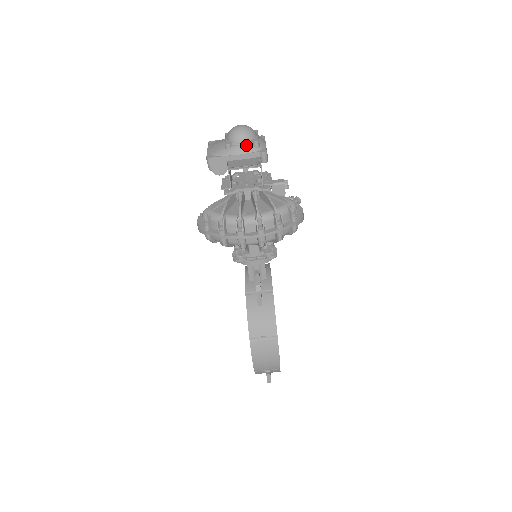
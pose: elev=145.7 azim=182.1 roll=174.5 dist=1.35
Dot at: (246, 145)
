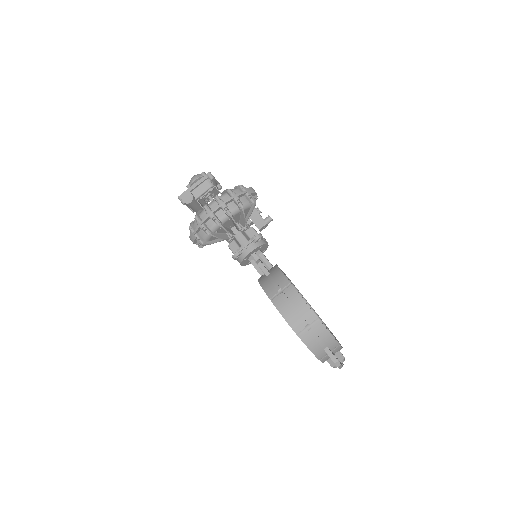
Dot at: (198, 178)
